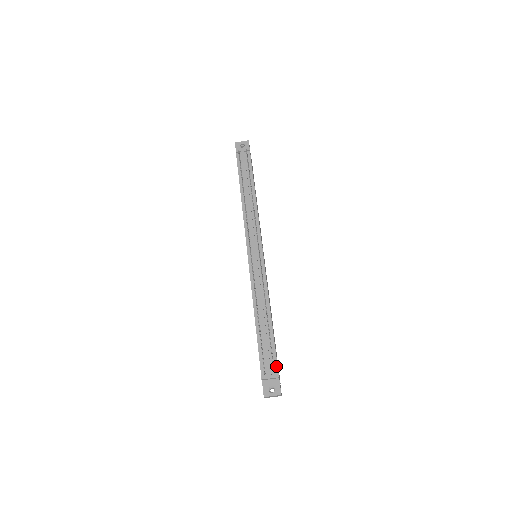
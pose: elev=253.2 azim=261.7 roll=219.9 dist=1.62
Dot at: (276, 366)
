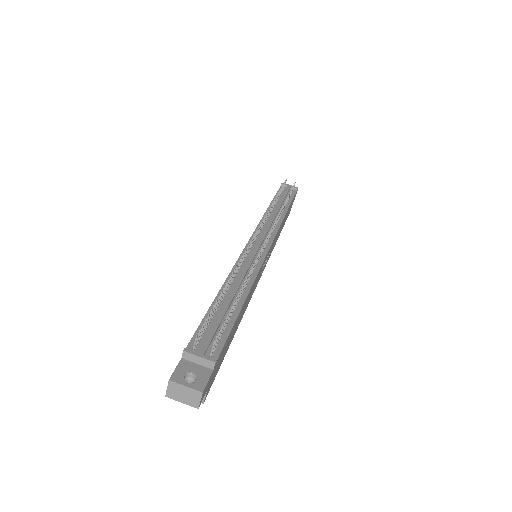
Dot at: (219, 350)
